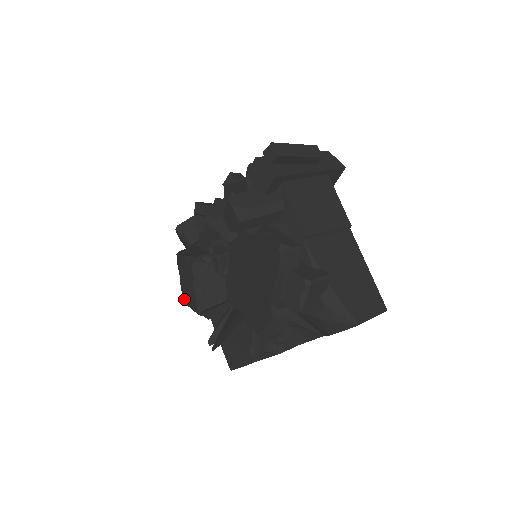
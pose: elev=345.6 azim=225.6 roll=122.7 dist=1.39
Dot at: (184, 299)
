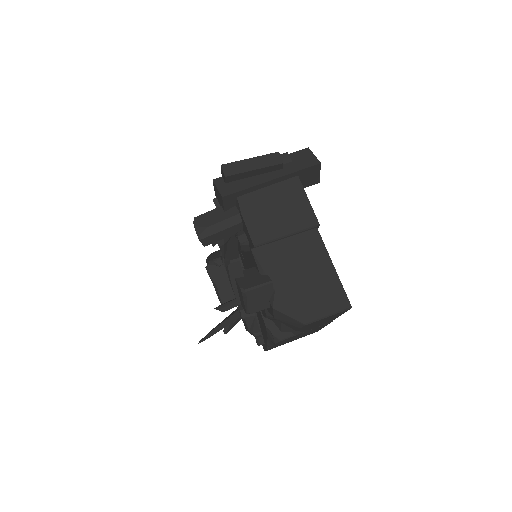
Dot at: occluded
